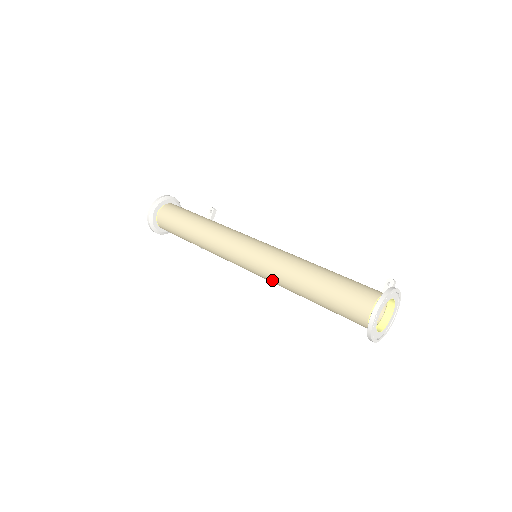
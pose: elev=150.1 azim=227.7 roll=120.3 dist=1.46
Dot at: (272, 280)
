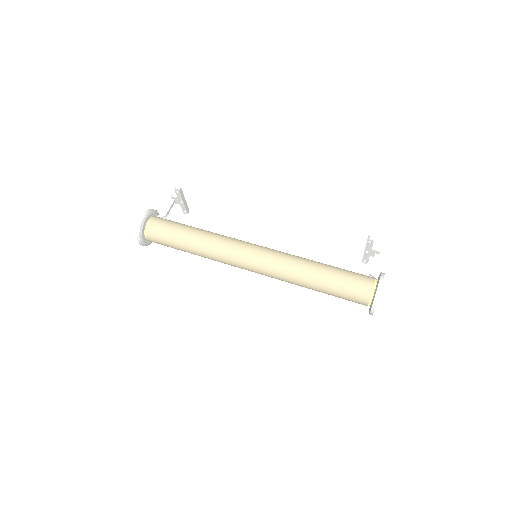
Dot at: occluded
